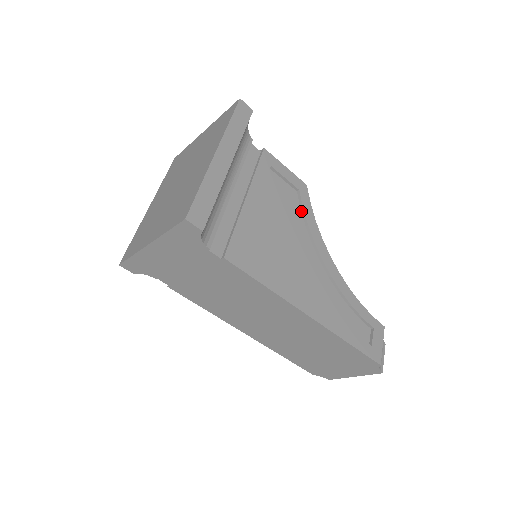
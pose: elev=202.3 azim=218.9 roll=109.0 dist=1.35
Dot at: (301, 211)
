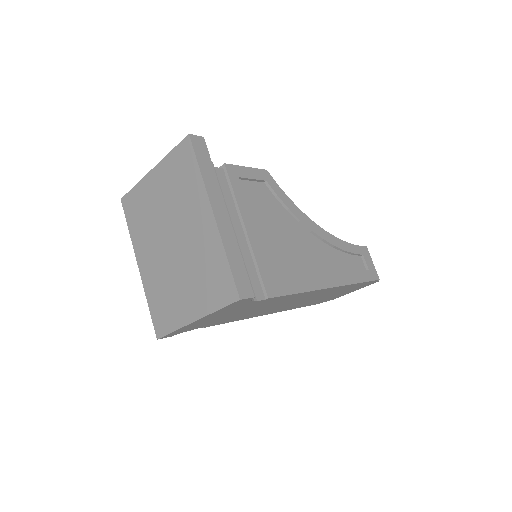
Dot at: (277, 199)
